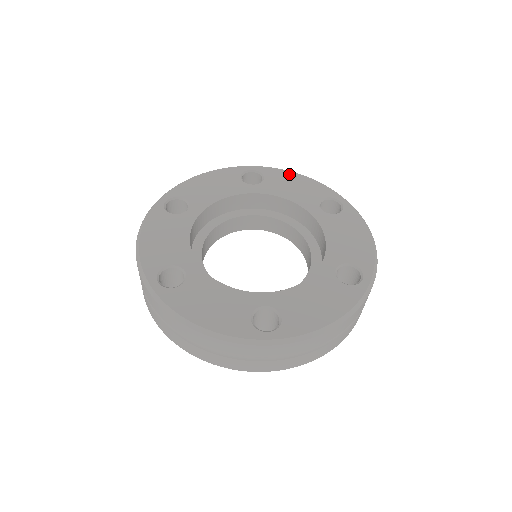
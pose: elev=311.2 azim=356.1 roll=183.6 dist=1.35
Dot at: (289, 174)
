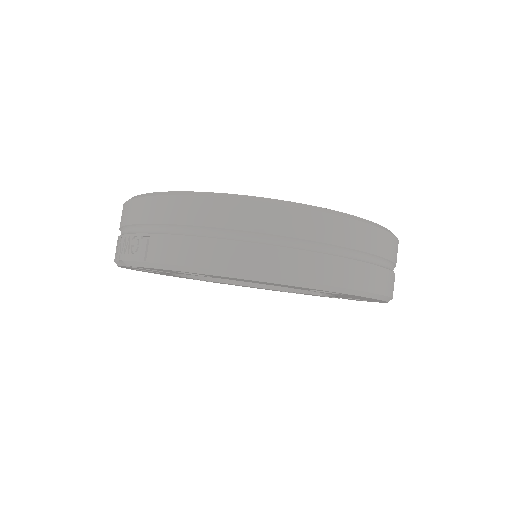
Dot at: occluded
